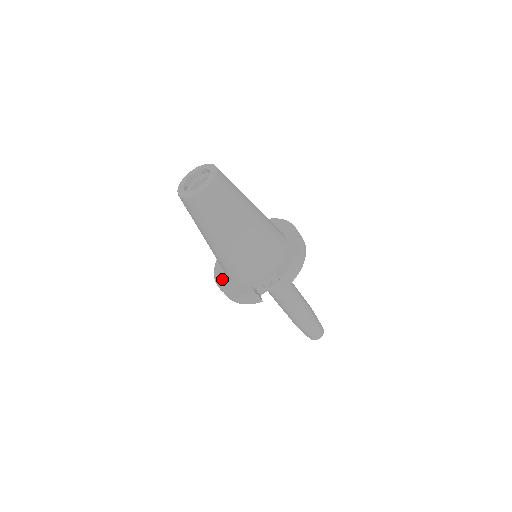
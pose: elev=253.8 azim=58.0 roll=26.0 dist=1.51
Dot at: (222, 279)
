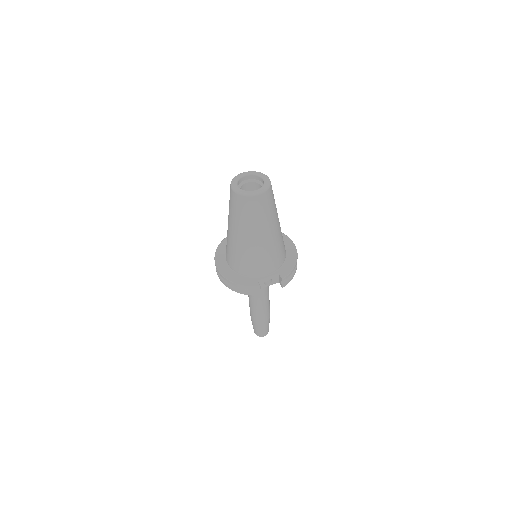
Dot at: (225, 269)
